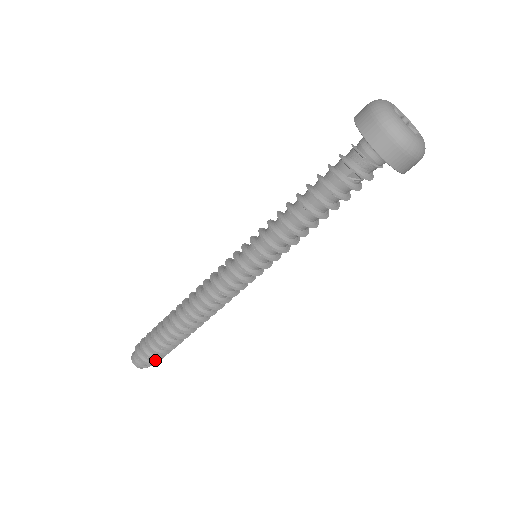
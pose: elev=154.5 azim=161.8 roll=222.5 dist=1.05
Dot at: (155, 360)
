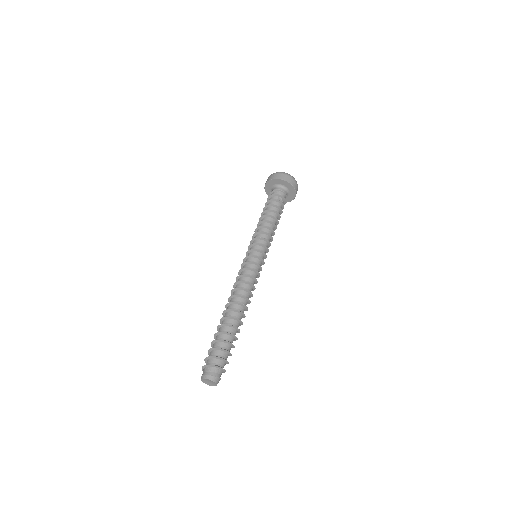
Dot at: (223, 369)
